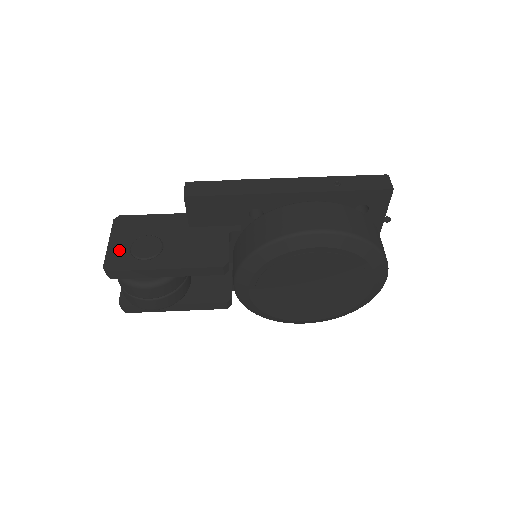
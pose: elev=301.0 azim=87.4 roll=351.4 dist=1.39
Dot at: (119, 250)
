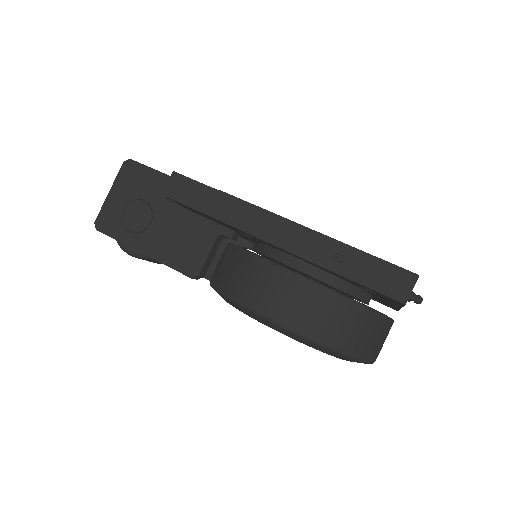
Dot at: (113, 208)
